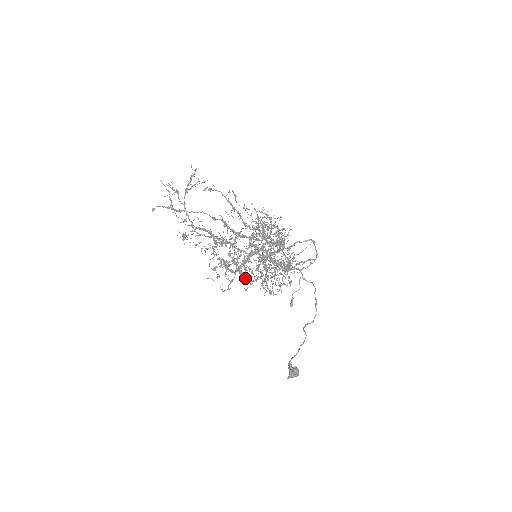
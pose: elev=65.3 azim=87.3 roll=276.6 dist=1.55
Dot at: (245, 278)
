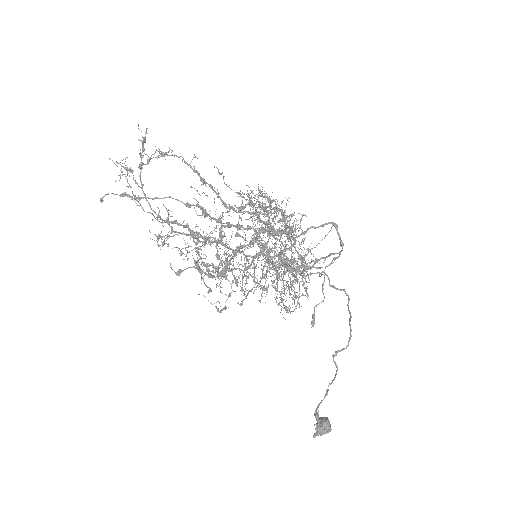
Dot at: (243, 289)
